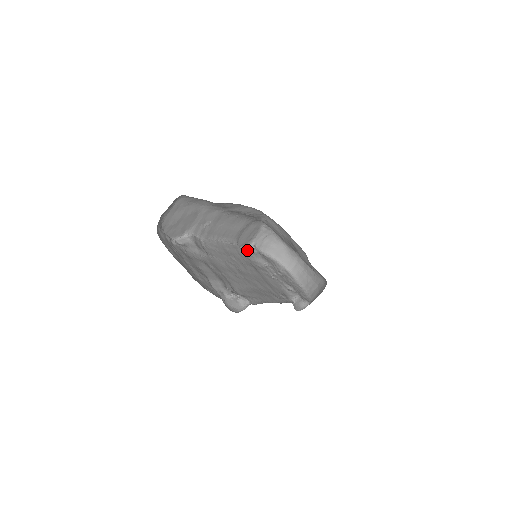
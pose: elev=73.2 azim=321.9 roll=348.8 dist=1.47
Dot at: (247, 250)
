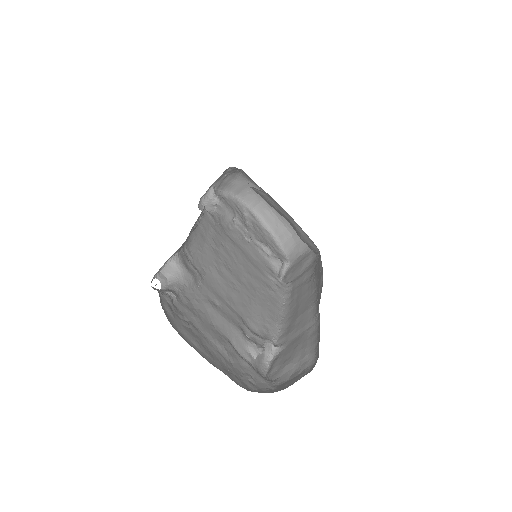
Dot at: (207, 199)
